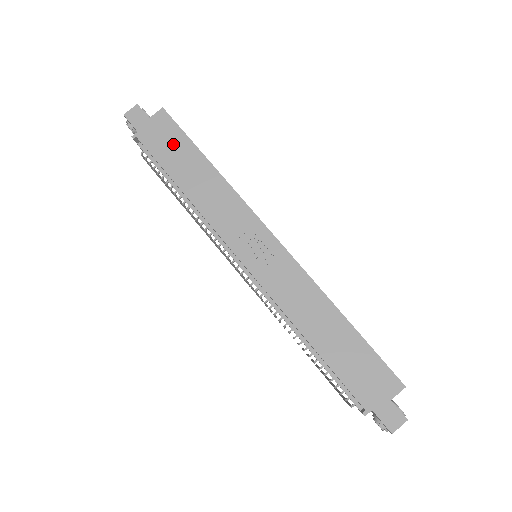
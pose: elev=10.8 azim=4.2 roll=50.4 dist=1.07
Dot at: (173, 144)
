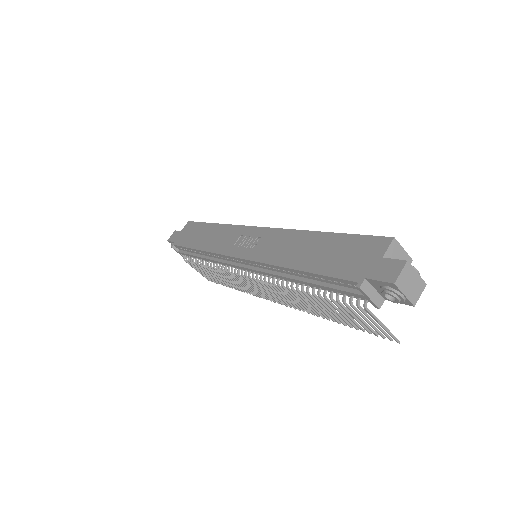
Dot at: (193, 232)
